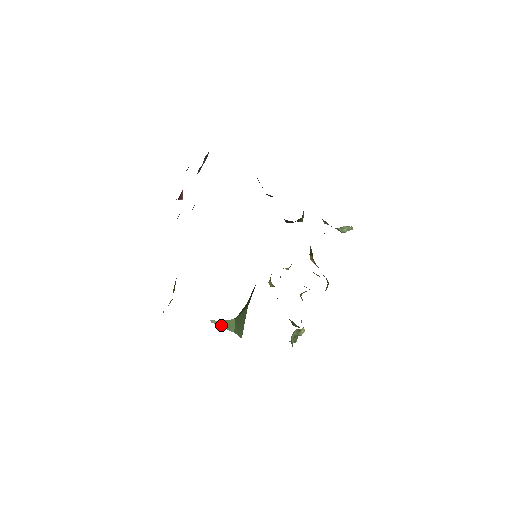
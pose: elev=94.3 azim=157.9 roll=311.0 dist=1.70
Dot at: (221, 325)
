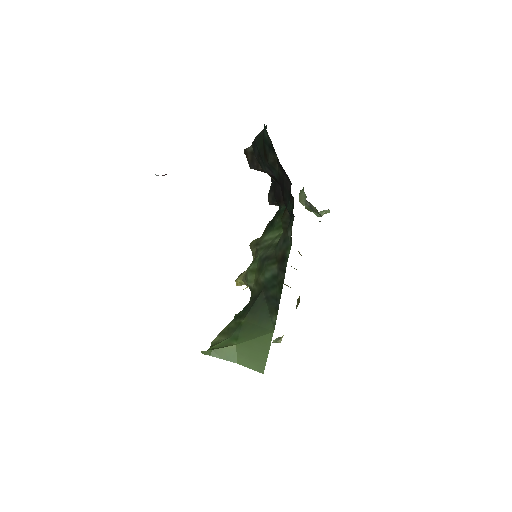
Dot at: (217, 356)
